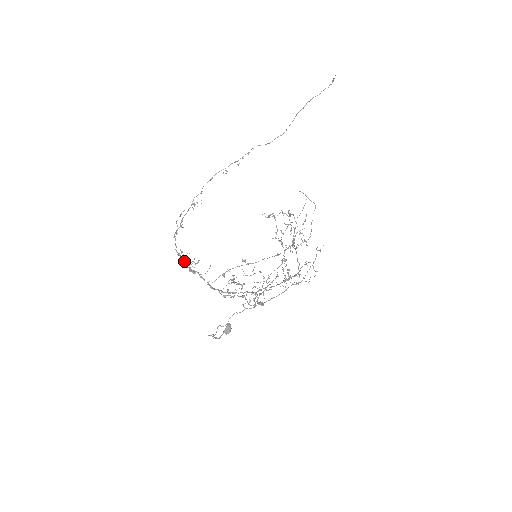
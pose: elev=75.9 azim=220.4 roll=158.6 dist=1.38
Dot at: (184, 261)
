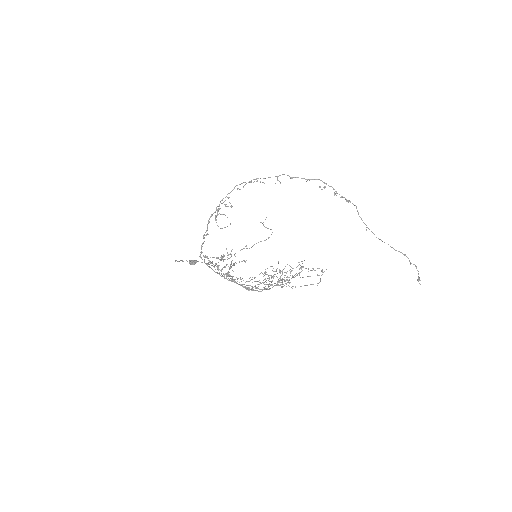
Dot at: (218, 209)
